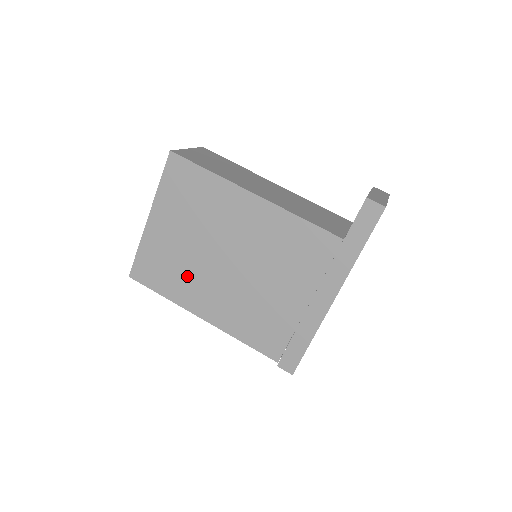
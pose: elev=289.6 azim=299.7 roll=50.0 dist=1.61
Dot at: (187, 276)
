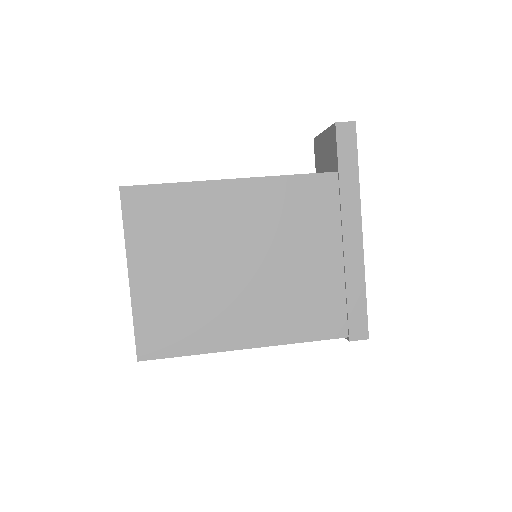
Dot at: (207, 312)
